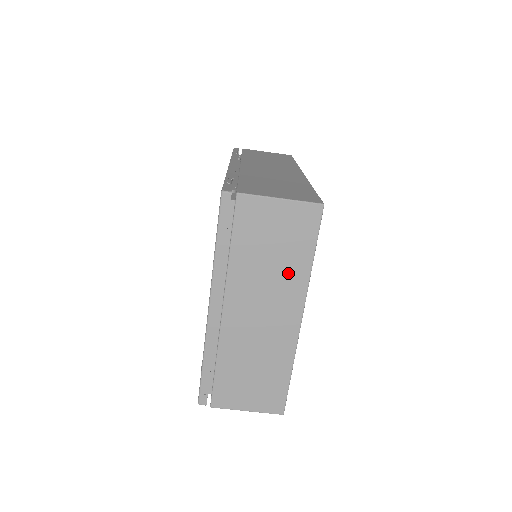
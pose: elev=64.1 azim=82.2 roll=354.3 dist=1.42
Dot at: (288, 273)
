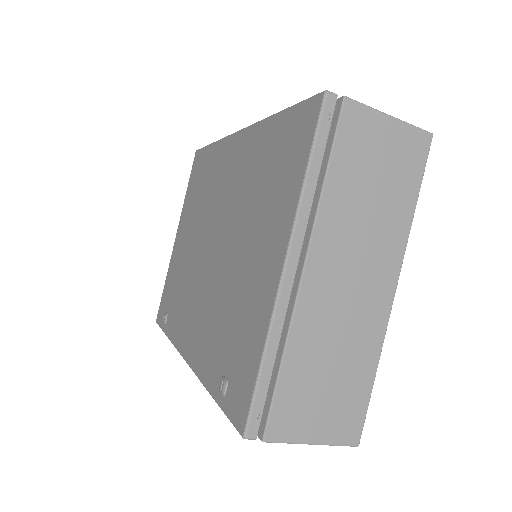
Dot at: (388, 221)
